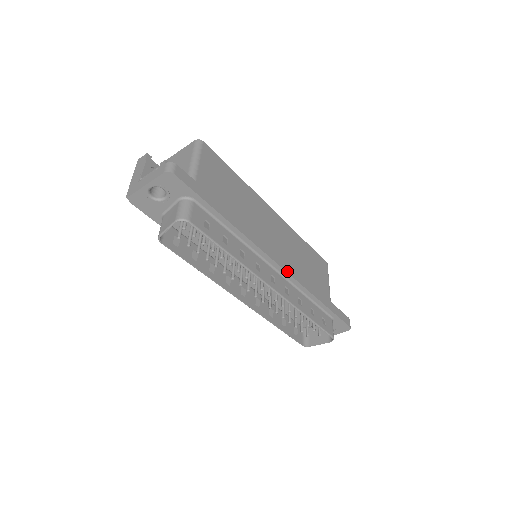
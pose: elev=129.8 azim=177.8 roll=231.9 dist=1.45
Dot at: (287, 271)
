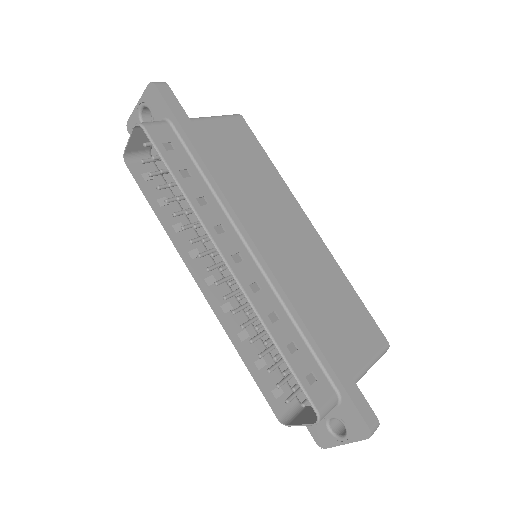
Dot at: (268, 263)
